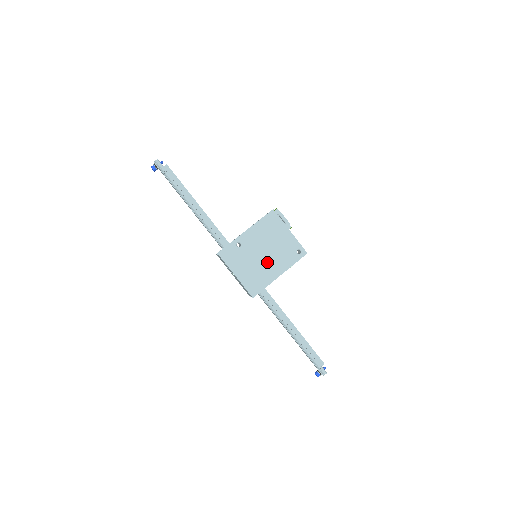
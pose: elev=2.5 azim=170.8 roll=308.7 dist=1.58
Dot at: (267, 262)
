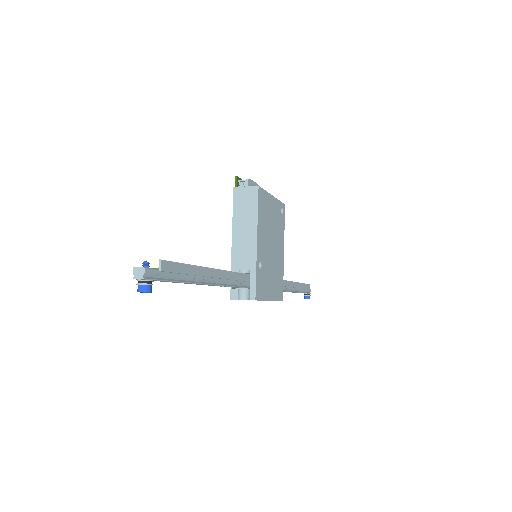
Dot at: (276, 253)
